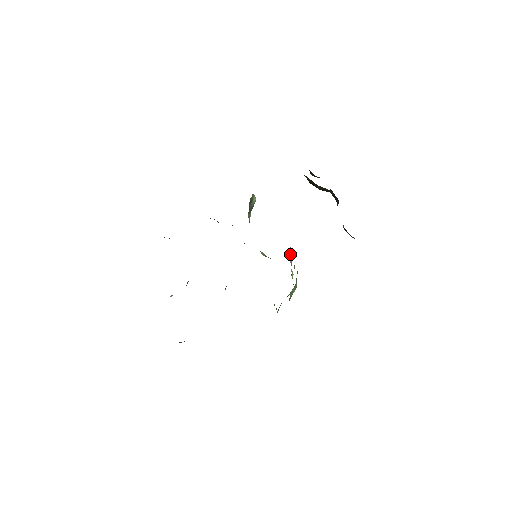
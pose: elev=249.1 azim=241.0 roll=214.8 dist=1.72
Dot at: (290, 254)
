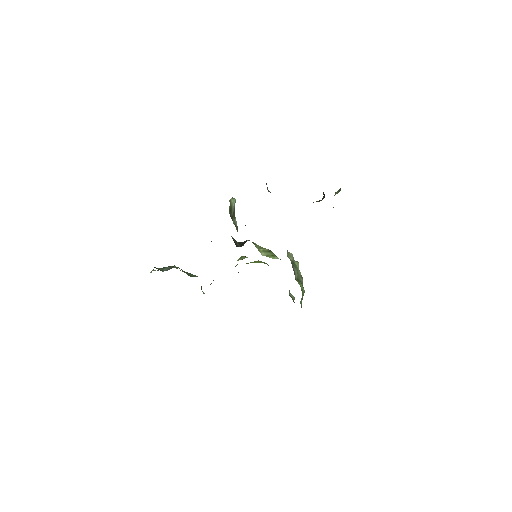
Dot at: (289, 255)
